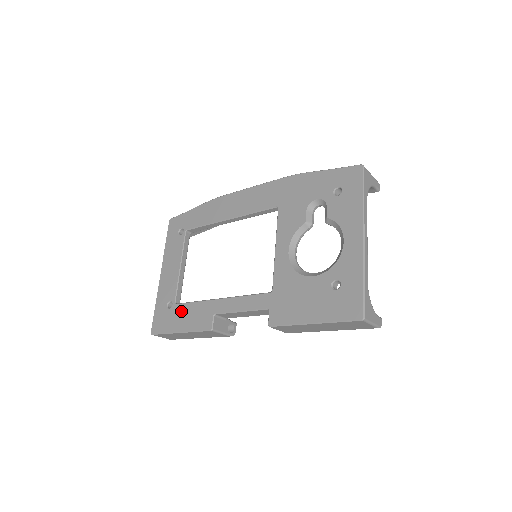
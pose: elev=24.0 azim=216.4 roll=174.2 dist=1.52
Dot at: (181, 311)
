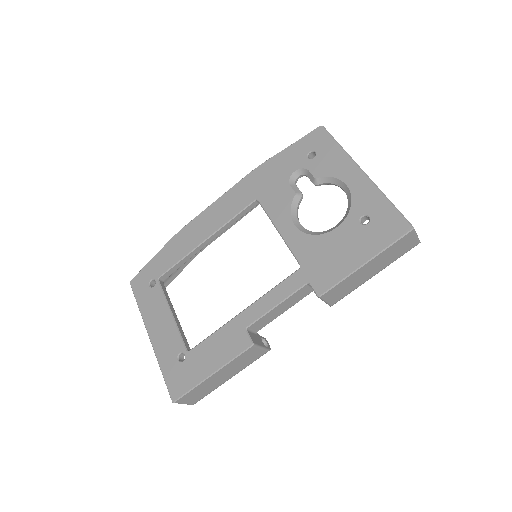
Dot at: (201, 353)
